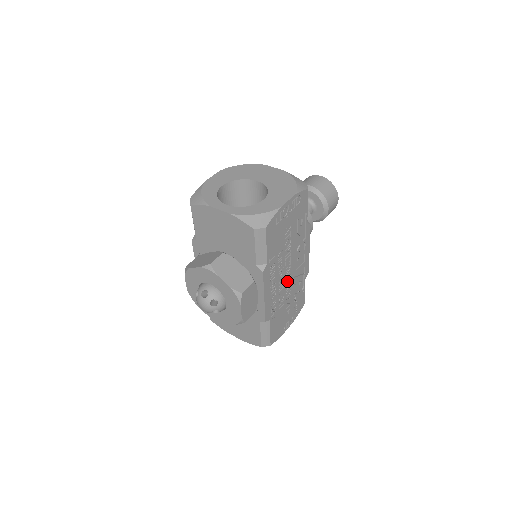
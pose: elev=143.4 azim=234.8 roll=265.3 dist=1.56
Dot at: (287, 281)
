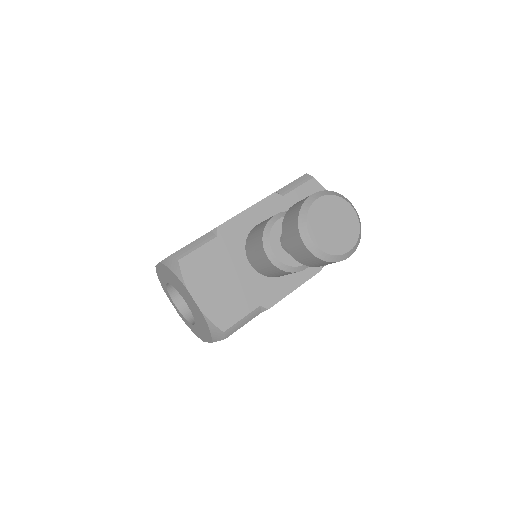
Dot at: occluded
